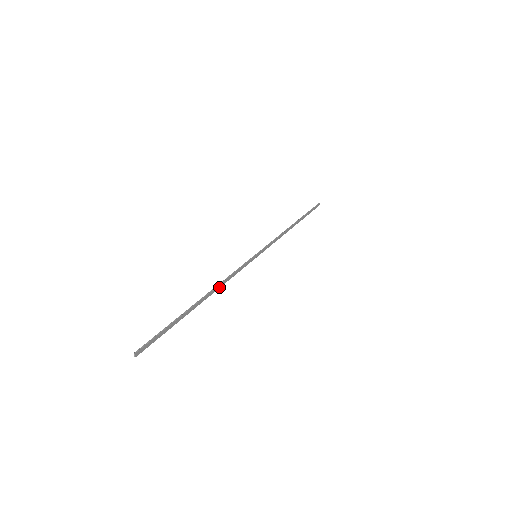
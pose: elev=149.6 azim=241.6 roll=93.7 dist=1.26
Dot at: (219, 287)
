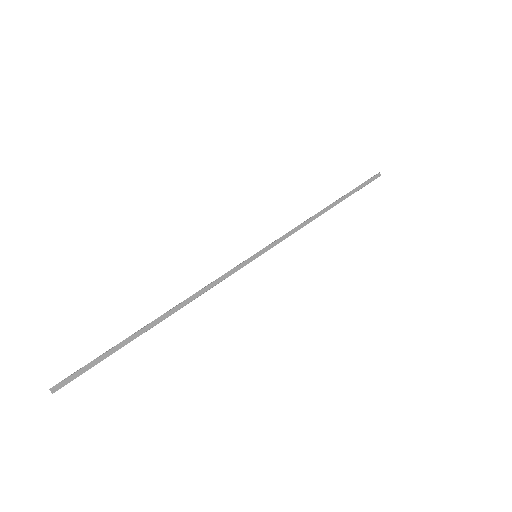
Dot at: (190, 301)
